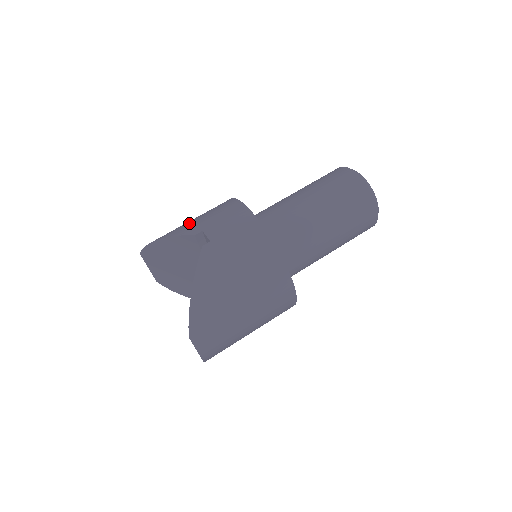
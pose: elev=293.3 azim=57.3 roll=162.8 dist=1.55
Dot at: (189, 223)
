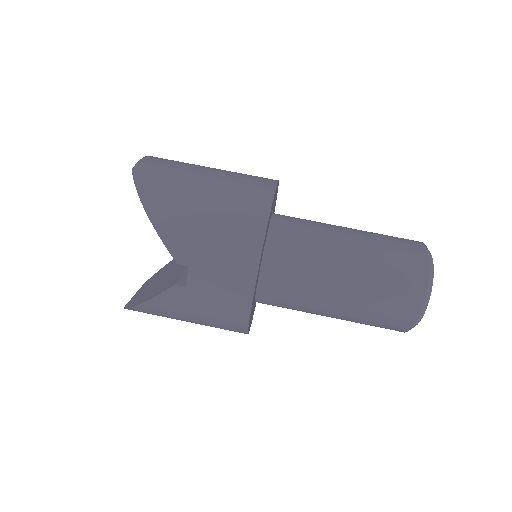
Dot at: (190, 227)
